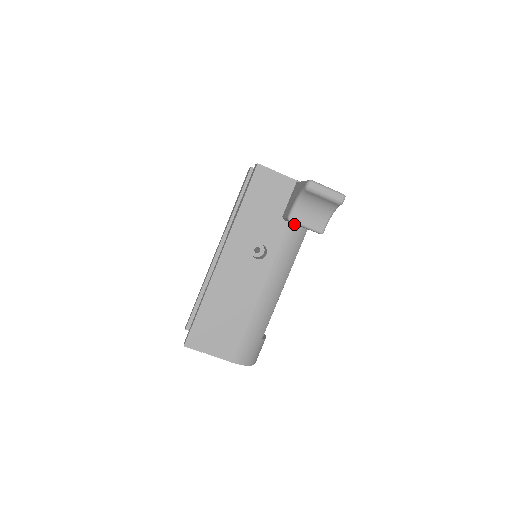
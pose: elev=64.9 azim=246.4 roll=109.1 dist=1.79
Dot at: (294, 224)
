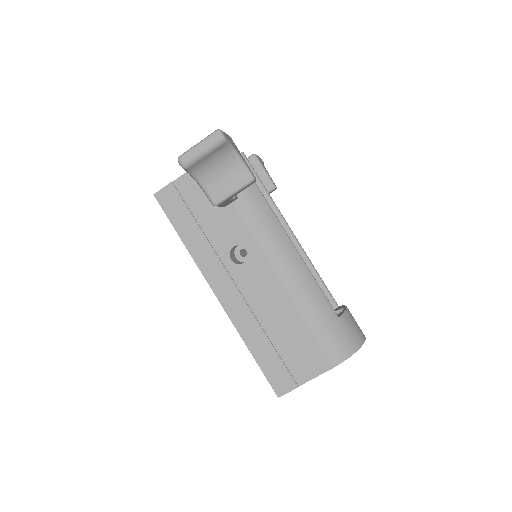
Dot at: (237, 199)
